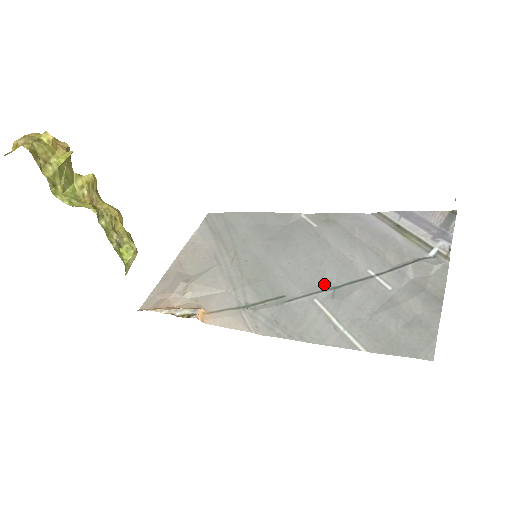
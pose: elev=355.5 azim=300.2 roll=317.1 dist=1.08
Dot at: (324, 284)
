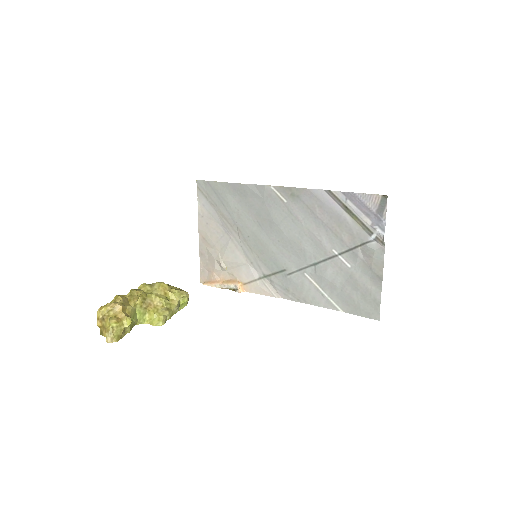
Dot at: (307, 261)
